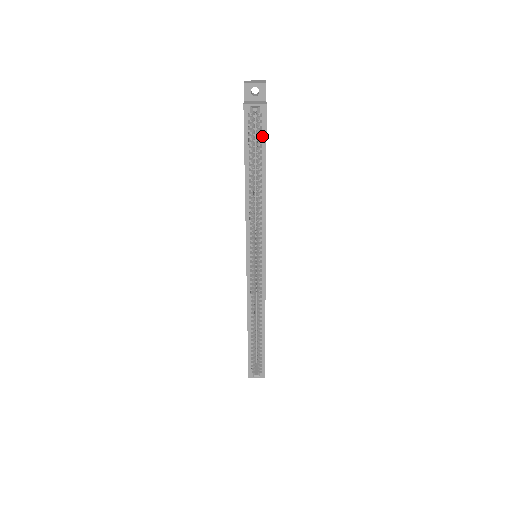
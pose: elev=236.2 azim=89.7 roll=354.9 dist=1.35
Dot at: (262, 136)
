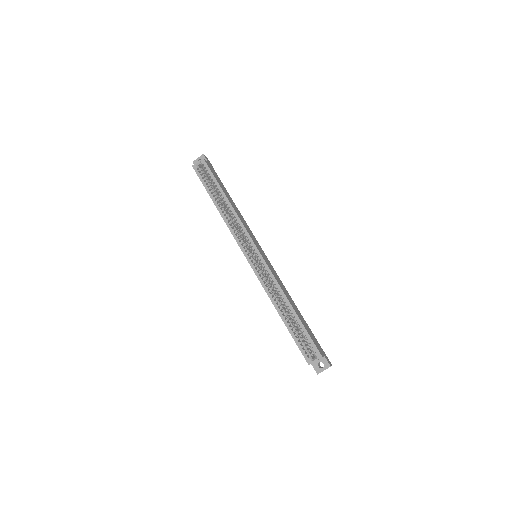
Dot at: (210, 174)
